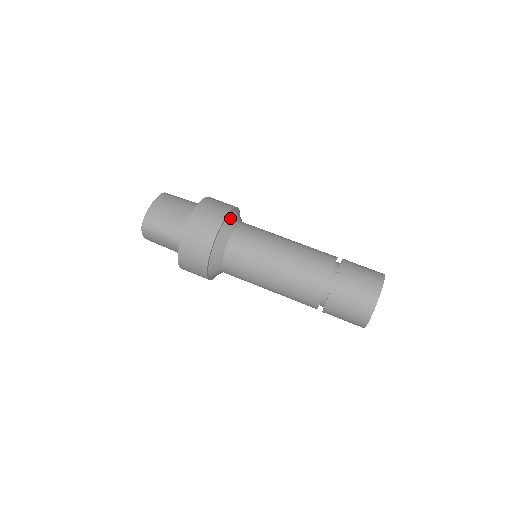
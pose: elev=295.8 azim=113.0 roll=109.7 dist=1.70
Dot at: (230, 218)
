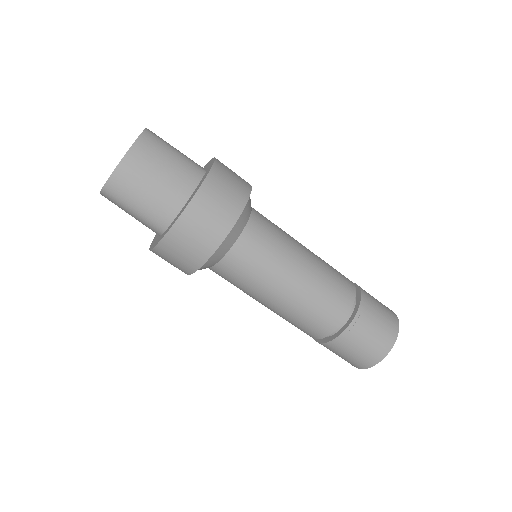
Dot at: (239, 220)
